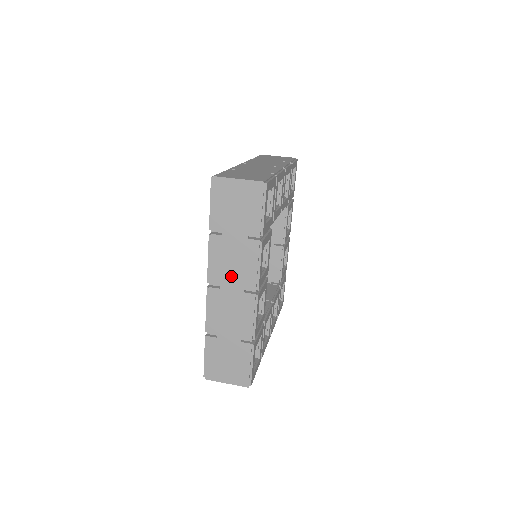
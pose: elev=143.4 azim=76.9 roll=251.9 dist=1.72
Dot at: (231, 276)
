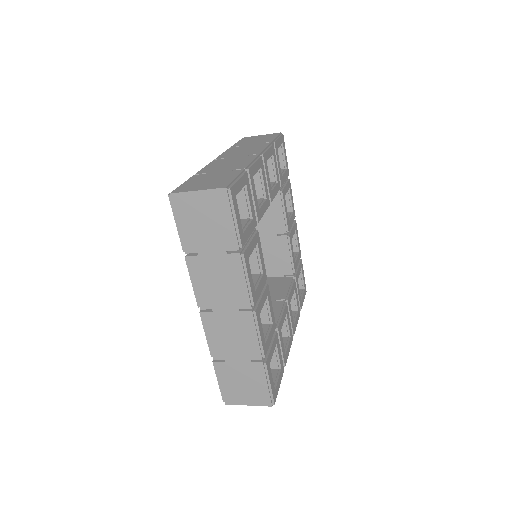
Dot at: (221, 296)
